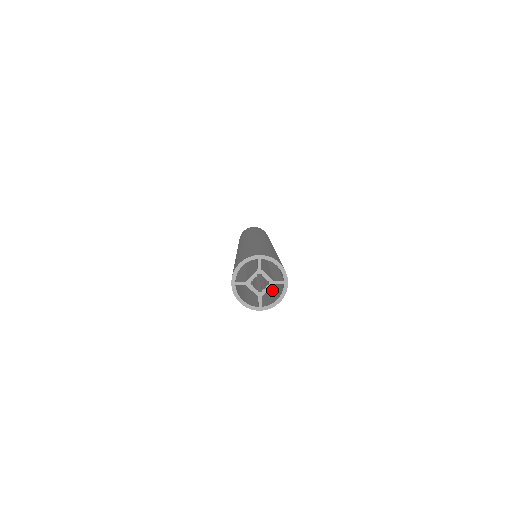
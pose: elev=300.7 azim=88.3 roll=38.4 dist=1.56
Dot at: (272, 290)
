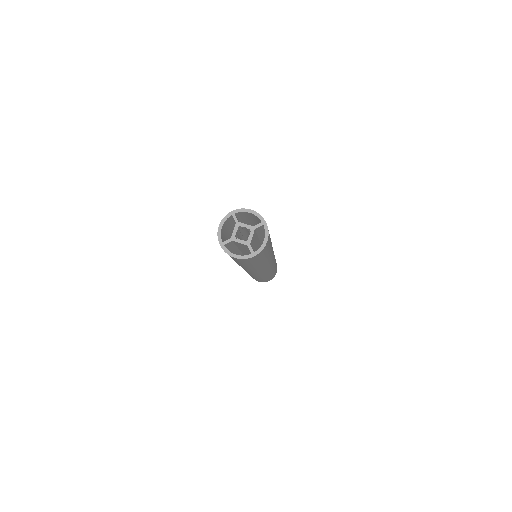
Dot at: occluded
